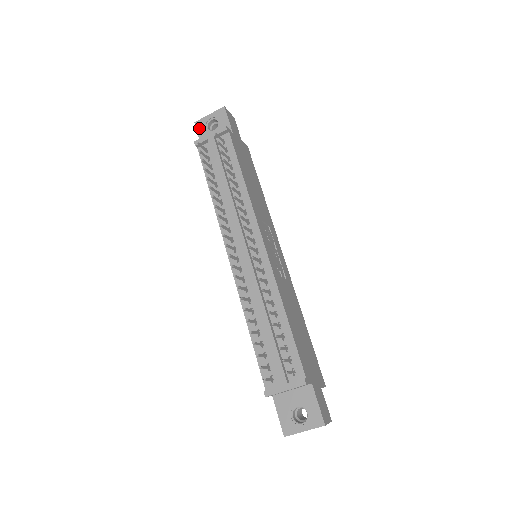
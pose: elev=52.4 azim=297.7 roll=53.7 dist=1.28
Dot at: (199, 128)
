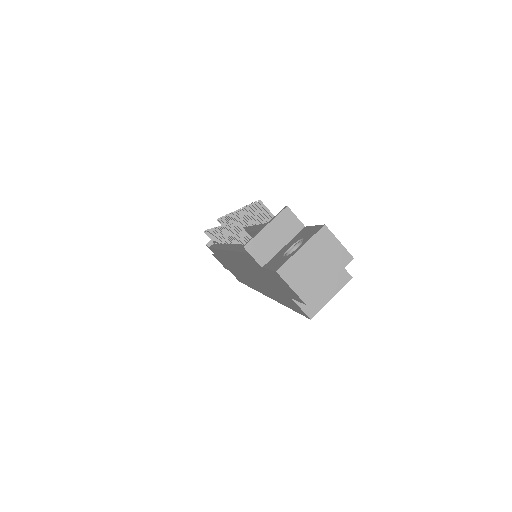
Dot at: occluded
